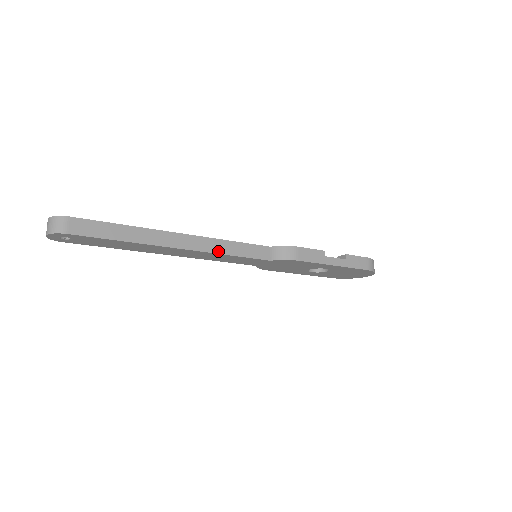
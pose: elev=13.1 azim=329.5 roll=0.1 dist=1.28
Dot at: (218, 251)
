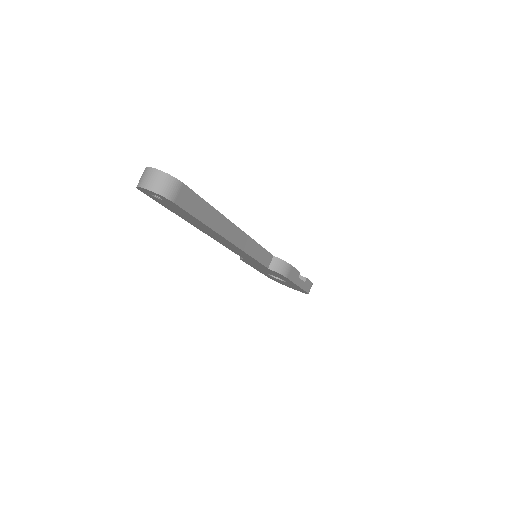
Dot at: (249, 252)
